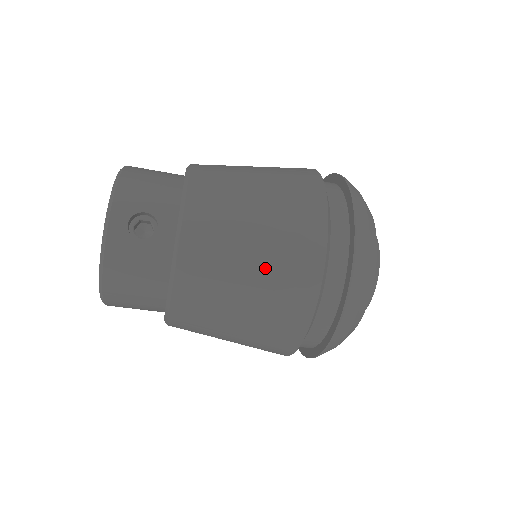
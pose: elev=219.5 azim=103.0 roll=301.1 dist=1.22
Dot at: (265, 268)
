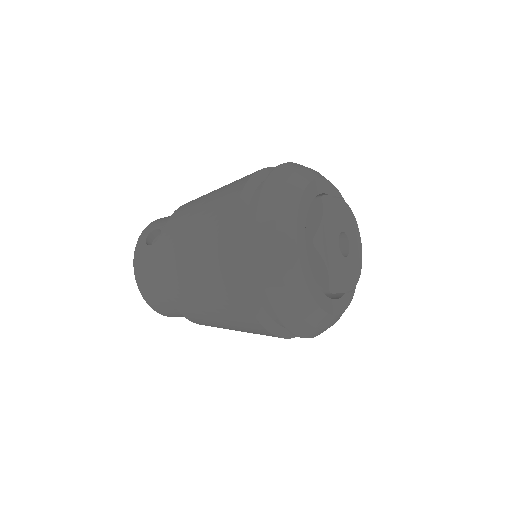
Dot at: (201, 231)
